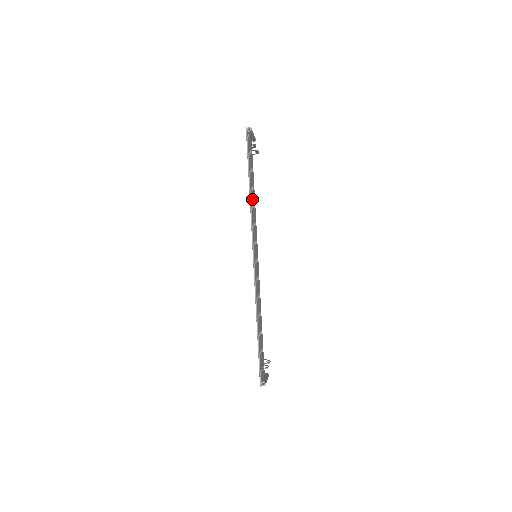
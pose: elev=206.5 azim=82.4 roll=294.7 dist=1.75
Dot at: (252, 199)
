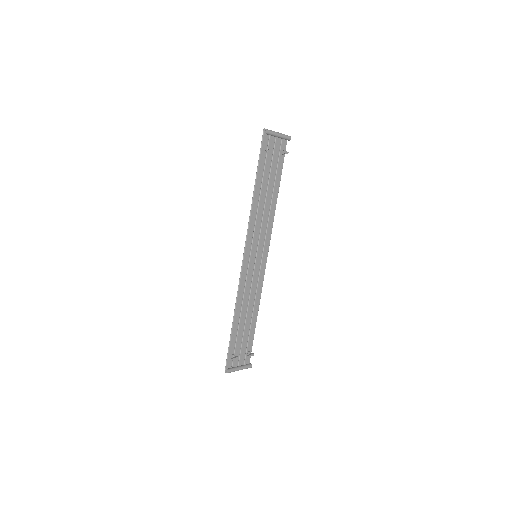
Dot at: (261, 201)
